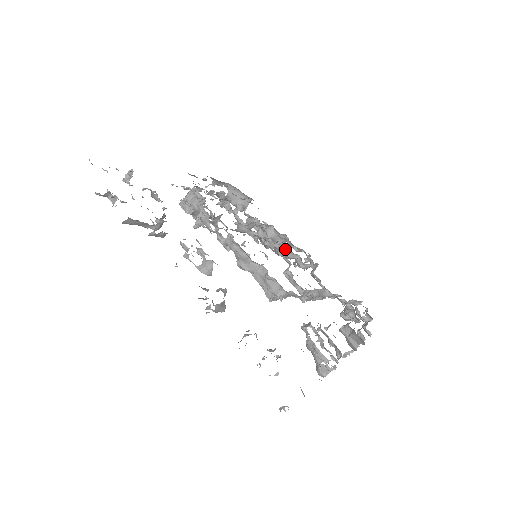
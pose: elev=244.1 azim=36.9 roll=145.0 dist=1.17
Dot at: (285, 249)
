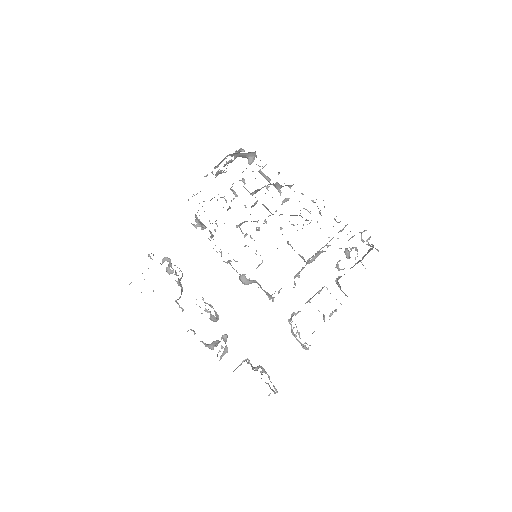
Dot at: occluded
